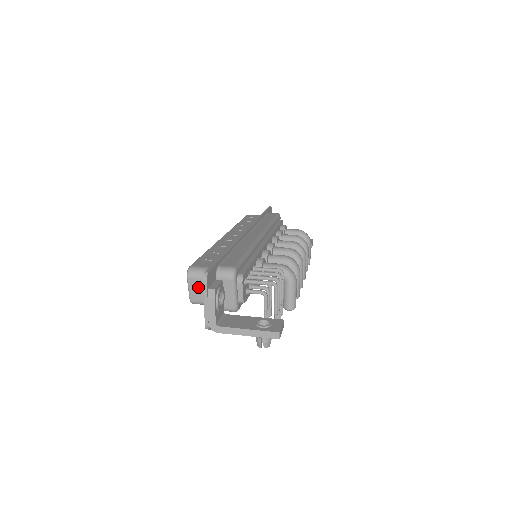
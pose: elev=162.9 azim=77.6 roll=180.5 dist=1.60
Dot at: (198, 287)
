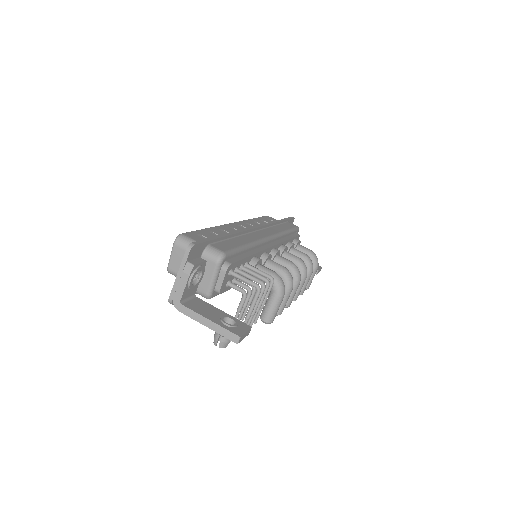
Dot at: (180, 258)
